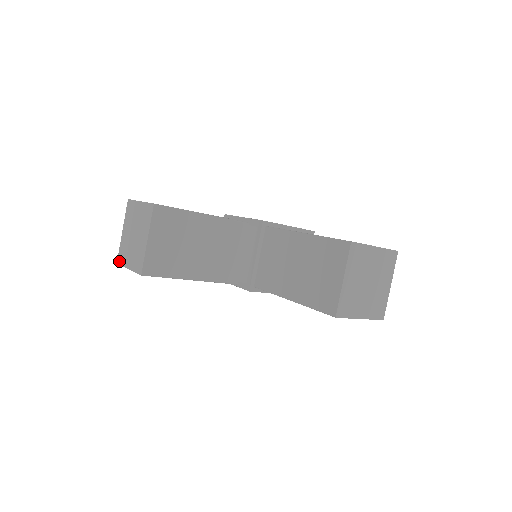
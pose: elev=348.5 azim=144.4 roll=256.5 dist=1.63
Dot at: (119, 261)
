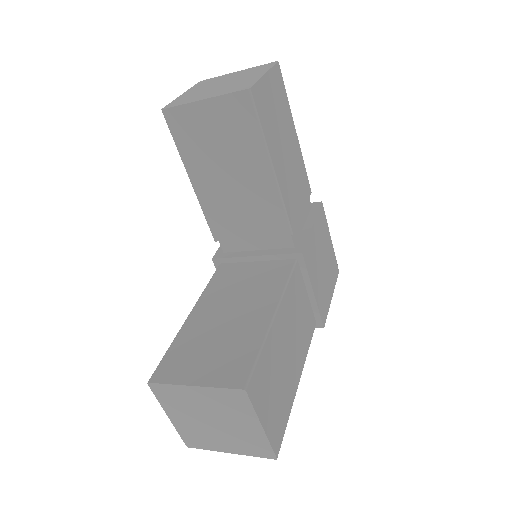
Dot at: (200, 82)
